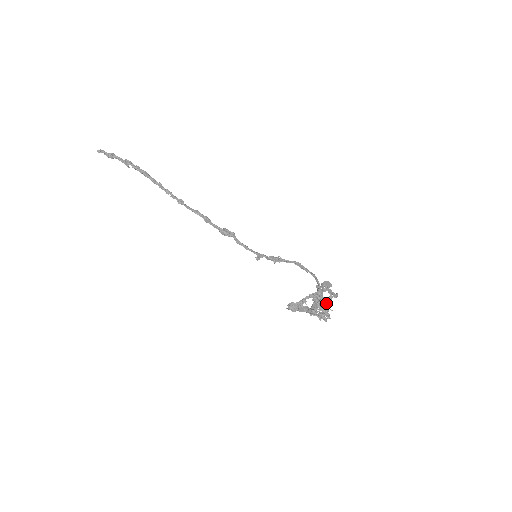
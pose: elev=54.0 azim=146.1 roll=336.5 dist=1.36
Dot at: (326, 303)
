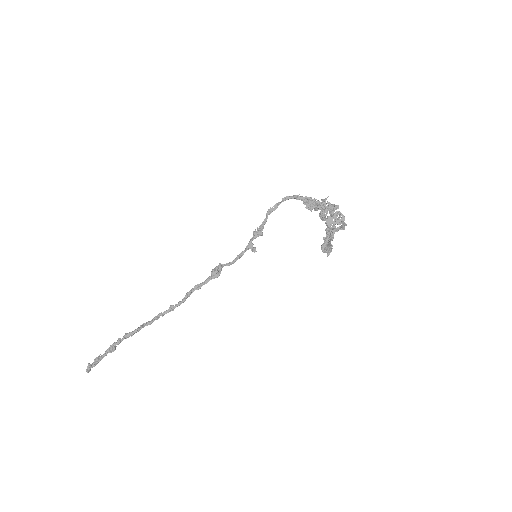
Dot at: (344, 227)
